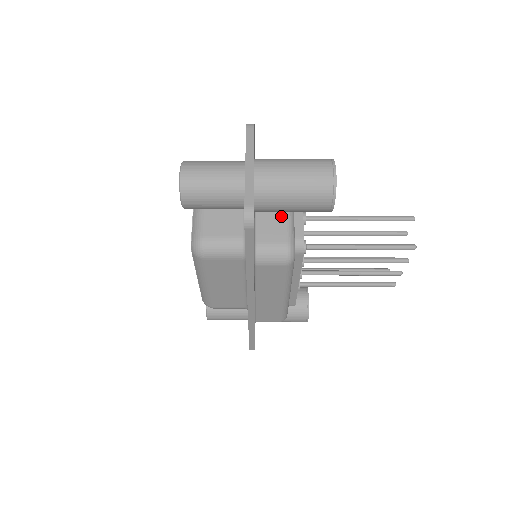
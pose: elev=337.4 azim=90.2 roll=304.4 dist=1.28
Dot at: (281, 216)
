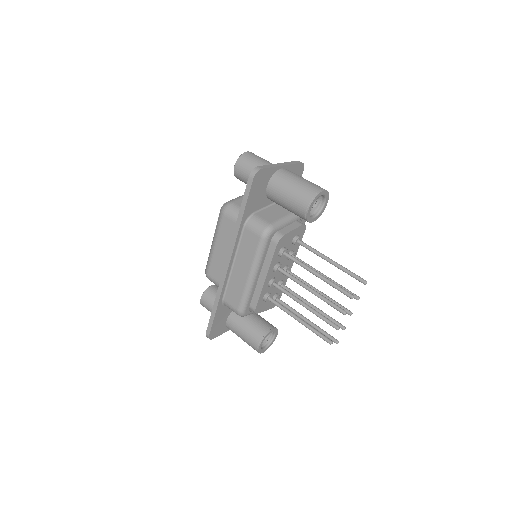
Dot at: (281, 215)
